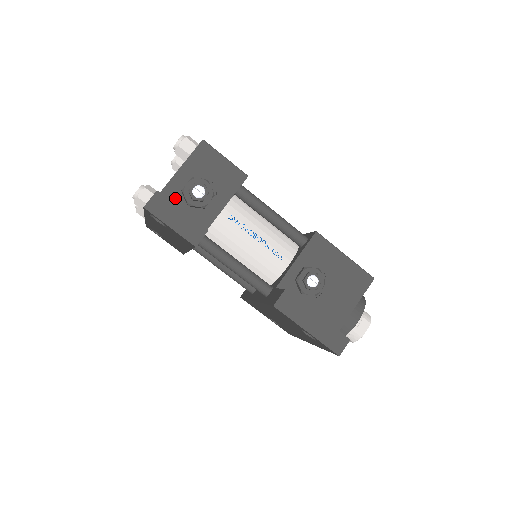
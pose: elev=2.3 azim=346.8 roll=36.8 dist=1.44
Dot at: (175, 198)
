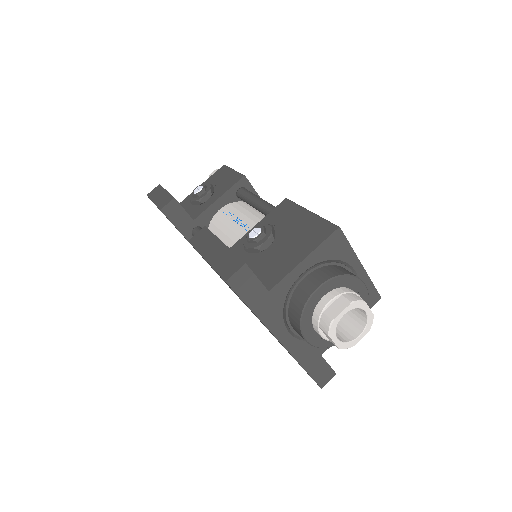
Dot at: (188, 203)
